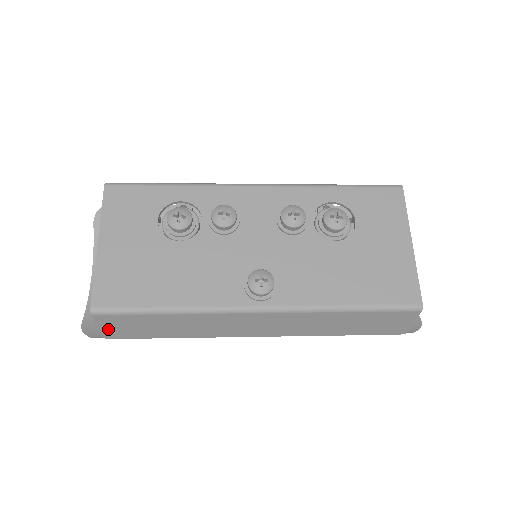
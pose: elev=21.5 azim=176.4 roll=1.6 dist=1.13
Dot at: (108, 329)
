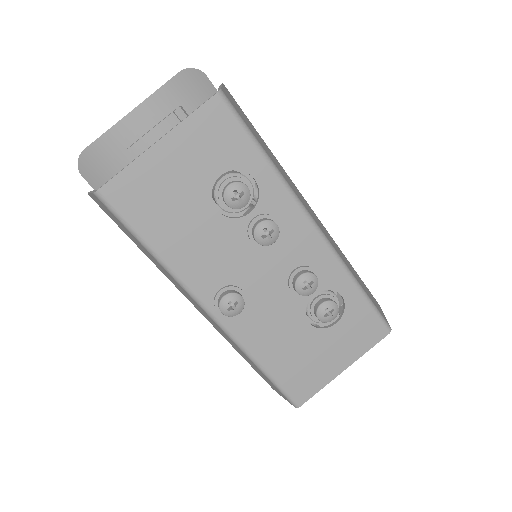
Dot at: (97, 201)
